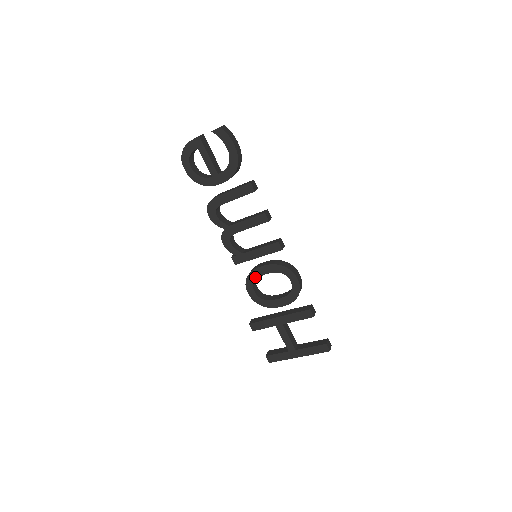
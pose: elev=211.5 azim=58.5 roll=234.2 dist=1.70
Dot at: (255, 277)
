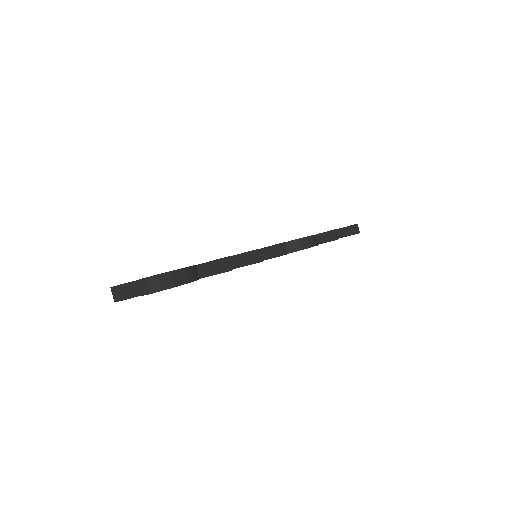
Dot at: occluded
